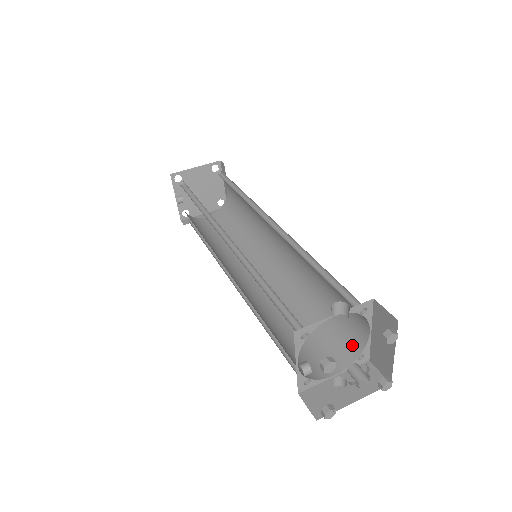
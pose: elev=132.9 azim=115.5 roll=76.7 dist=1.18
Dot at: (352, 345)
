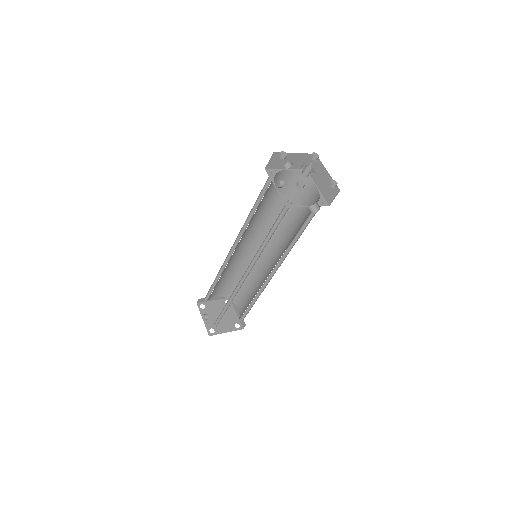
Dot at: occluded
